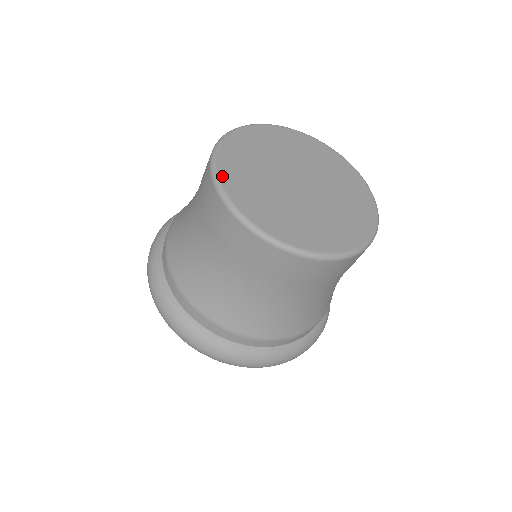
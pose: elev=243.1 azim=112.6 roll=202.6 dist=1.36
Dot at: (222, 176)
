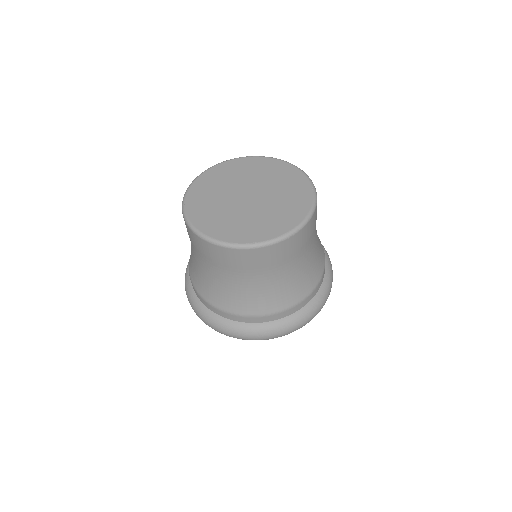
Dot at: (204, 231)
